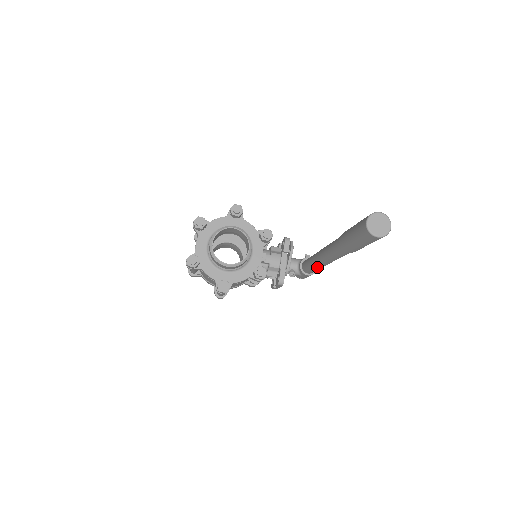
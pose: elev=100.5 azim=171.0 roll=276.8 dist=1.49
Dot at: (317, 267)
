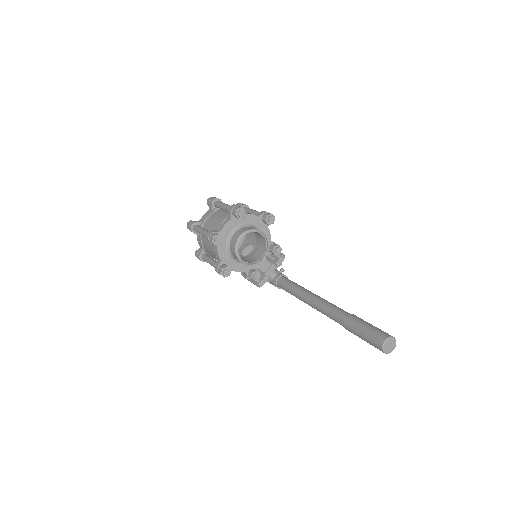
Dot at: (296, 297)
